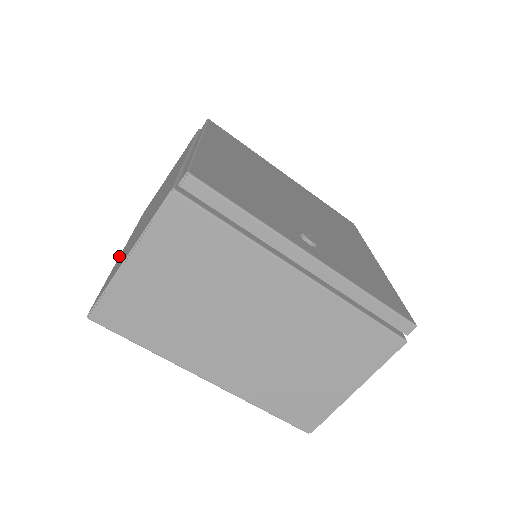
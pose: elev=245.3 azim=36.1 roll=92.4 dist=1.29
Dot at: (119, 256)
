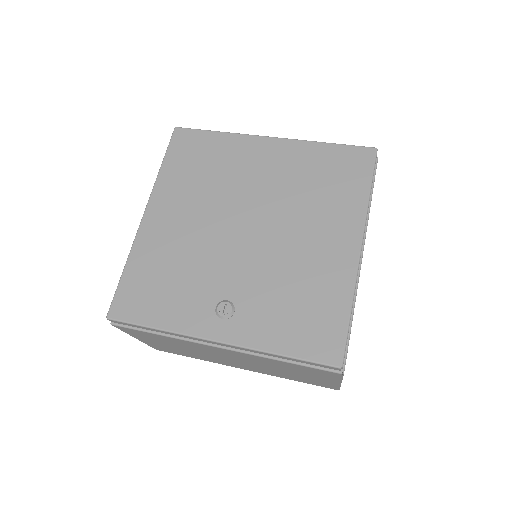
Dot at: occluded
